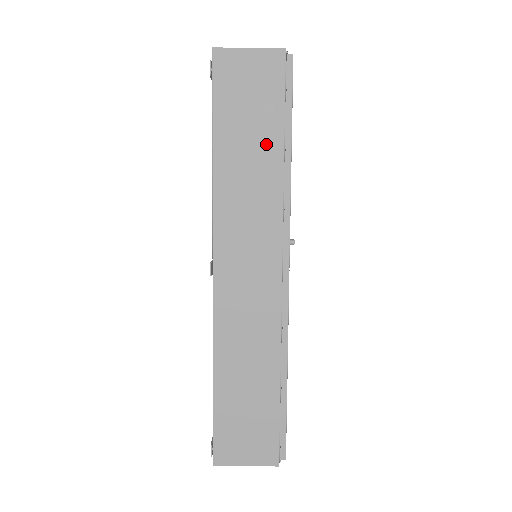
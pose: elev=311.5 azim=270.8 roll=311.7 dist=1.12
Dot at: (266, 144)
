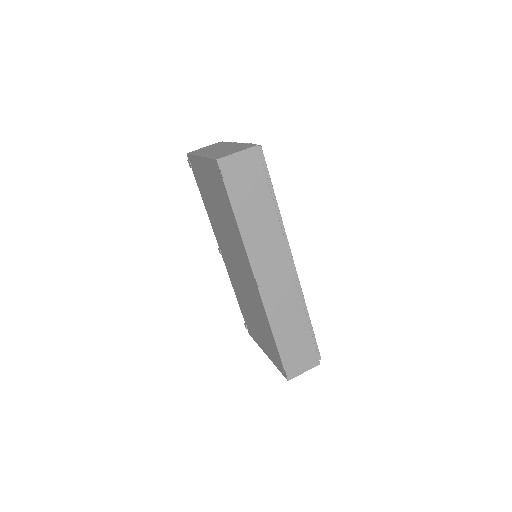
Dot at: (263, 203)
